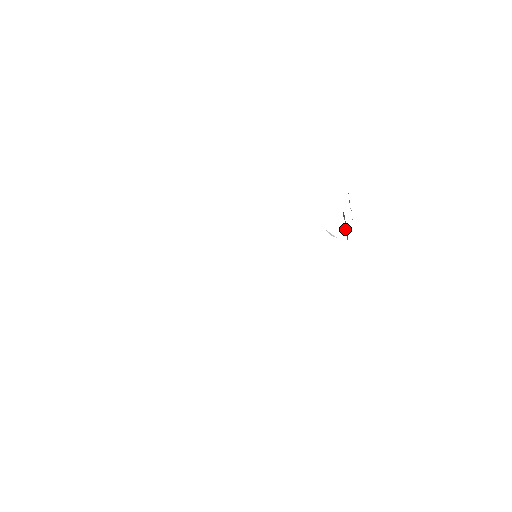
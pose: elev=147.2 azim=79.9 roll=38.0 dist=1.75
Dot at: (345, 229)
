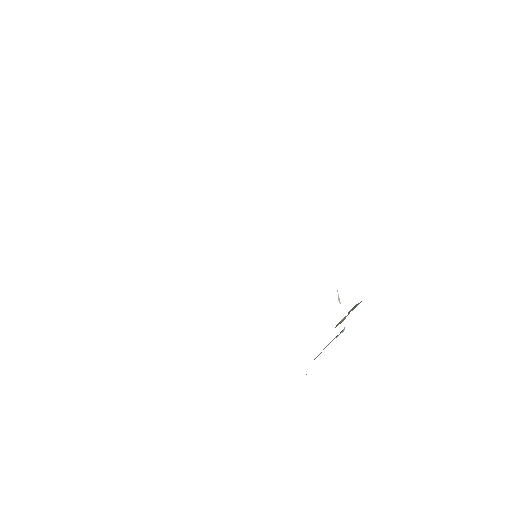
Dot at: (341, 320)
